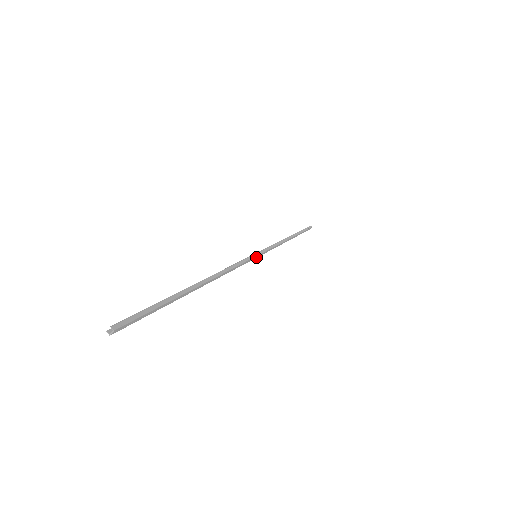
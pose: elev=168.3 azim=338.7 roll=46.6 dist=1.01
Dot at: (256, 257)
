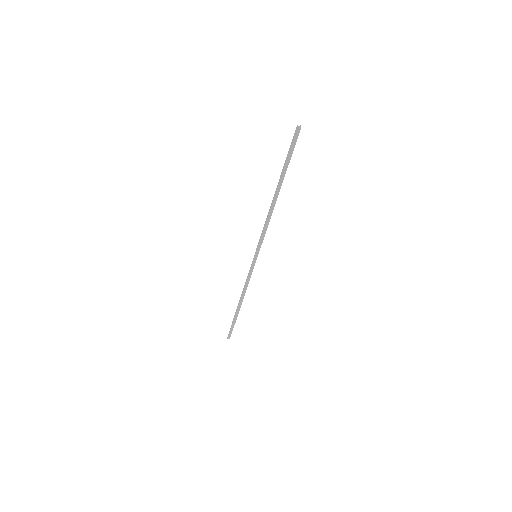
Dot at: (255, 257)
